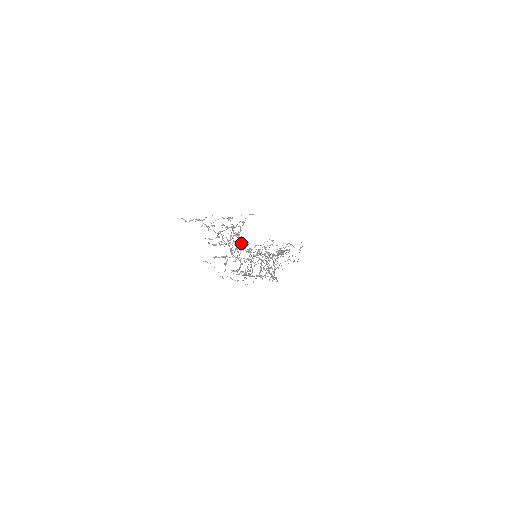
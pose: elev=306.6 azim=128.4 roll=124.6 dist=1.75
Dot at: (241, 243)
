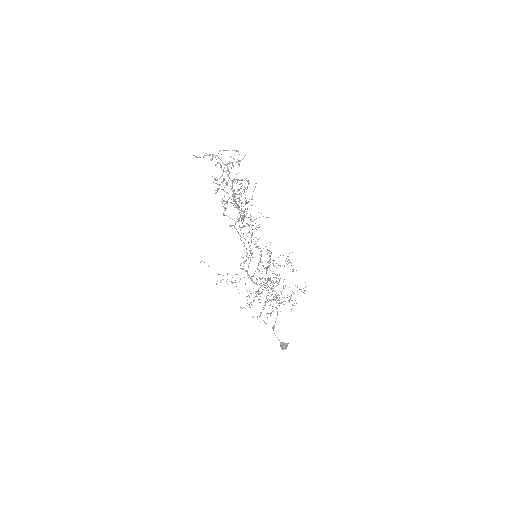
Dot at: (243, 211)
